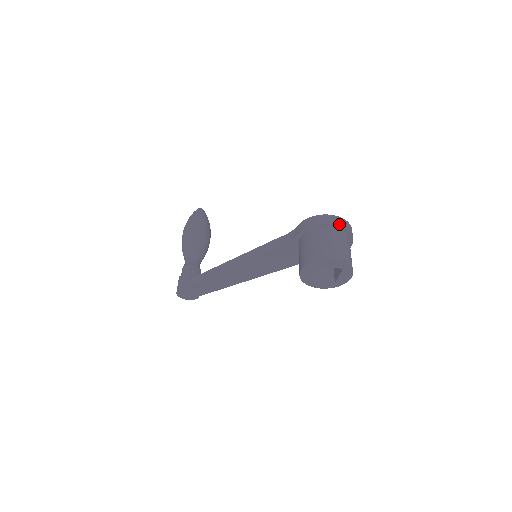
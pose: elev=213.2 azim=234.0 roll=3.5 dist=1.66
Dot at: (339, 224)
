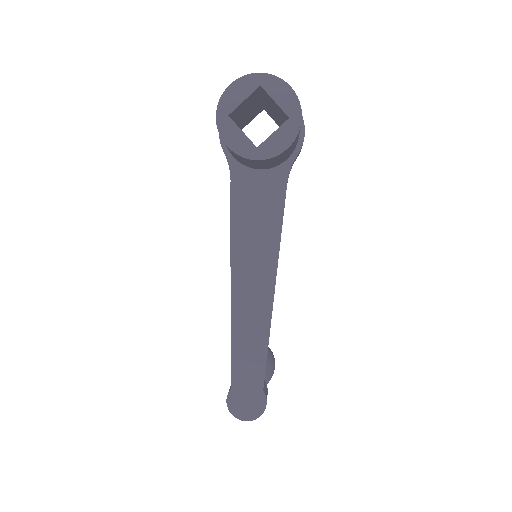
Dot at: occluded
